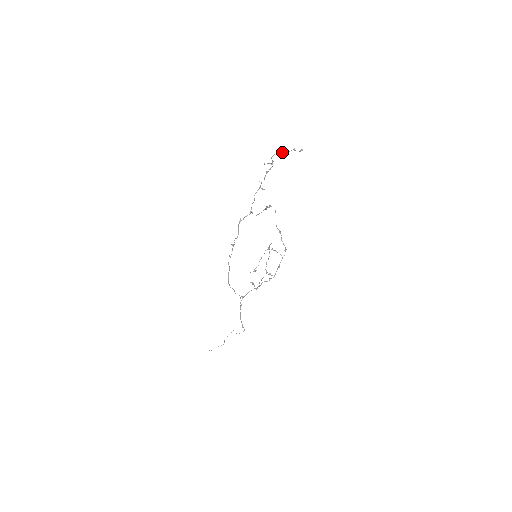
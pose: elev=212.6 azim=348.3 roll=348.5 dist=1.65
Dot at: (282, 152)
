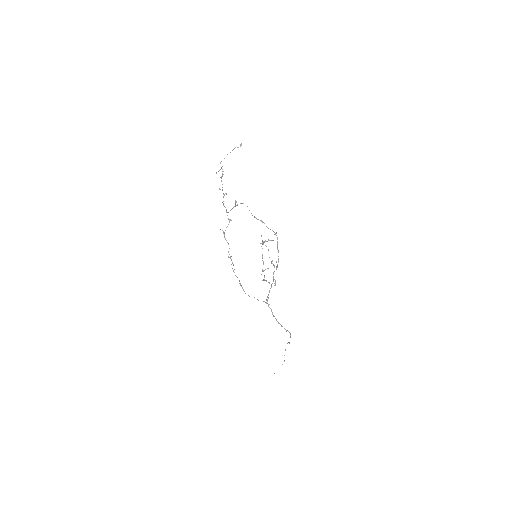
Dot at: occluded
